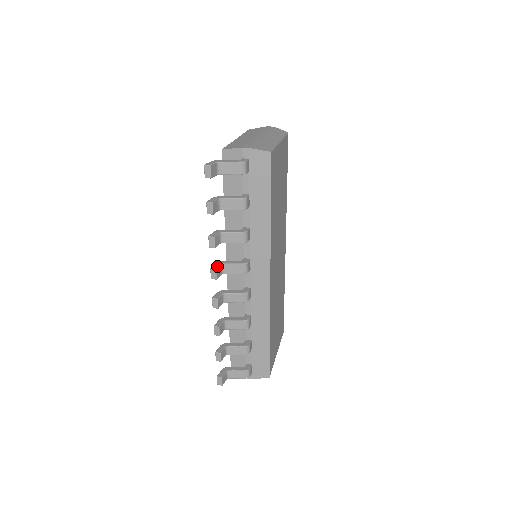
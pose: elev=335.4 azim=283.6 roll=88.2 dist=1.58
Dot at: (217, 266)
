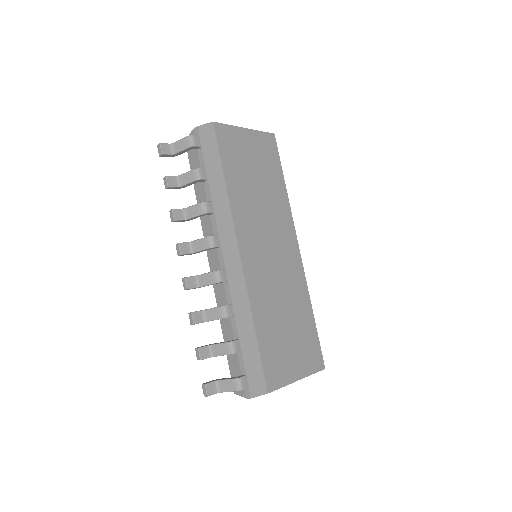
Dot at: (183, 242)
